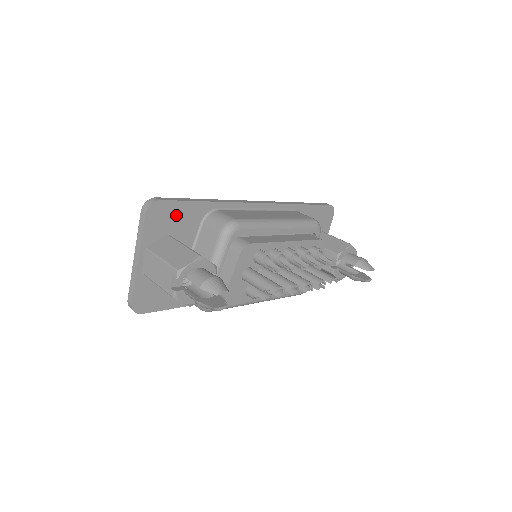
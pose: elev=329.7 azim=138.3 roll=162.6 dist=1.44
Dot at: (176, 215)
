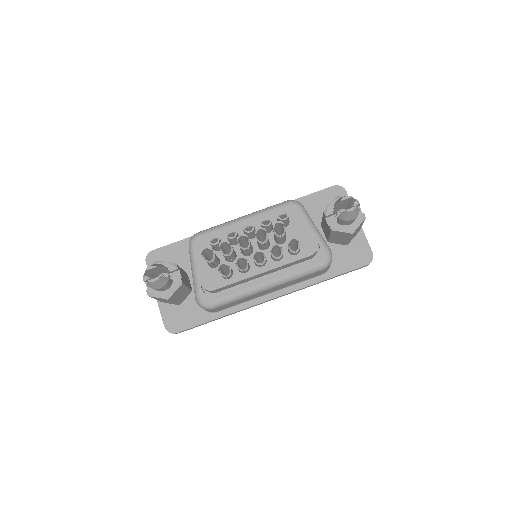
Dot at: (169, 255)
